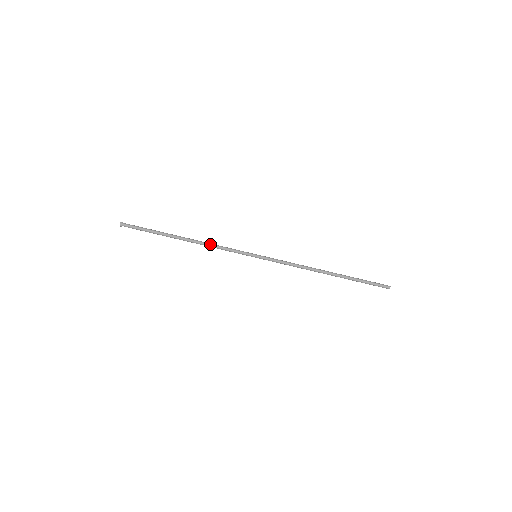
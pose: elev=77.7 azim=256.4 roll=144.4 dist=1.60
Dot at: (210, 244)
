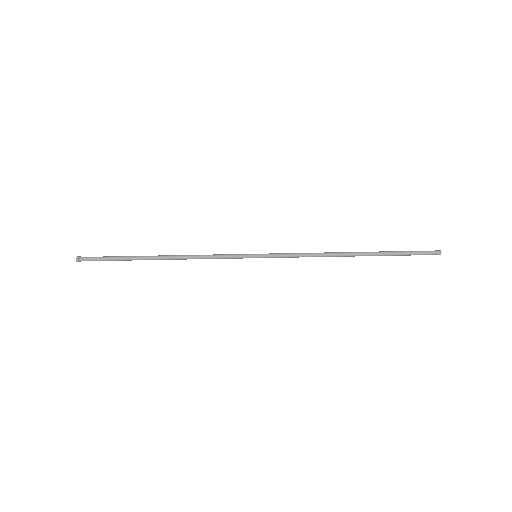
Dot at: occluded
